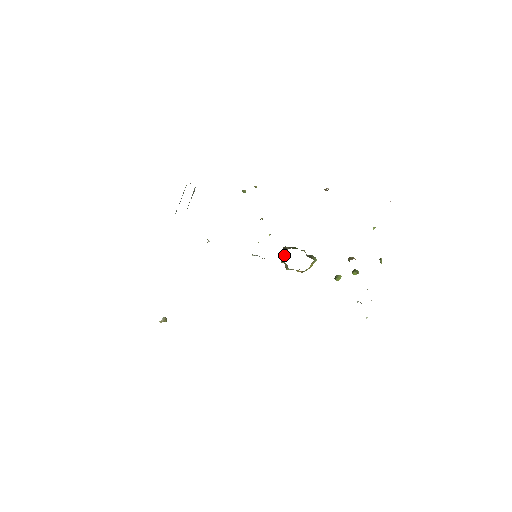
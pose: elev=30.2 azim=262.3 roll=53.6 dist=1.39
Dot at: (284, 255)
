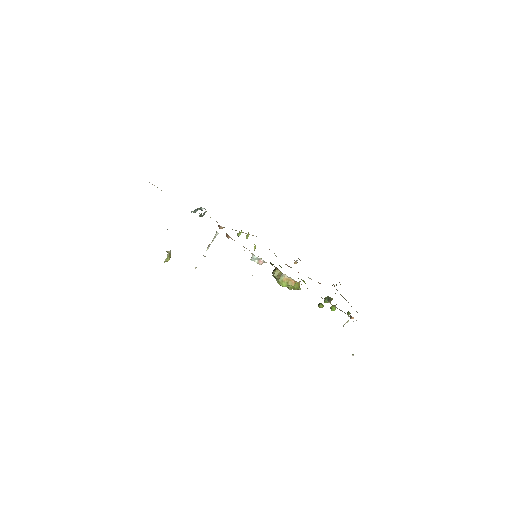
Dot at: (277, 268)
